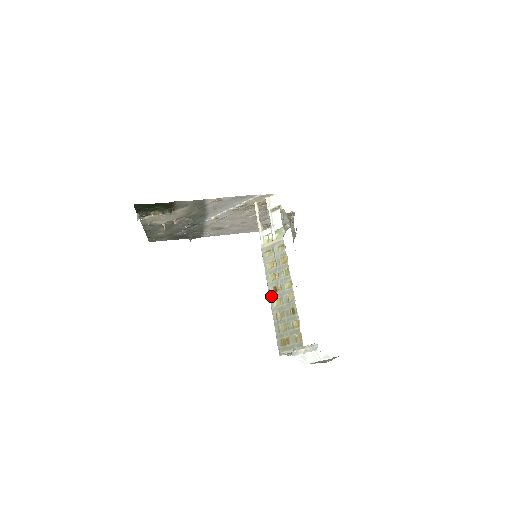
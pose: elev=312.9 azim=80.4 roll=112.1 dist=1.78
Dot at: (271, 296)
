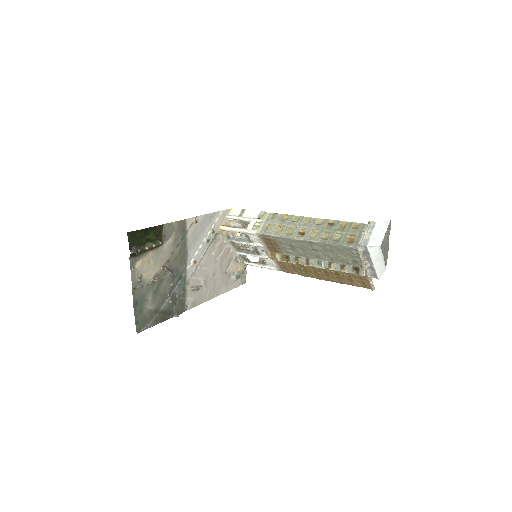
Dot at: (304, 237)
